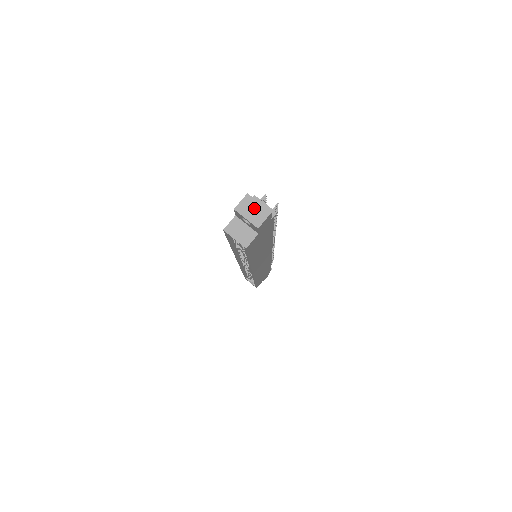
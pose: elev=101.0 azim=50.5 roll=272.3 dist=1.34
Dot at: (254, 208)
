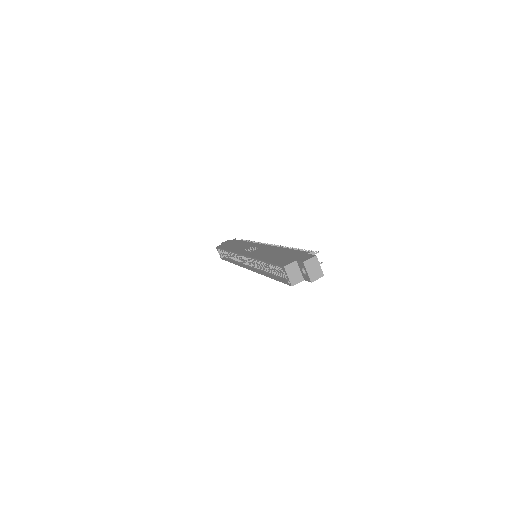
Dot at: (316, 268)
